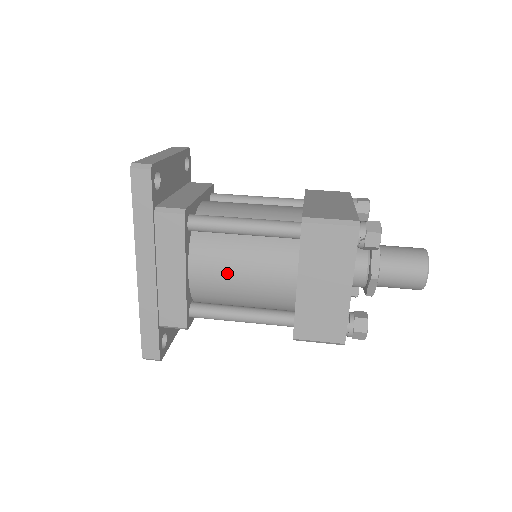
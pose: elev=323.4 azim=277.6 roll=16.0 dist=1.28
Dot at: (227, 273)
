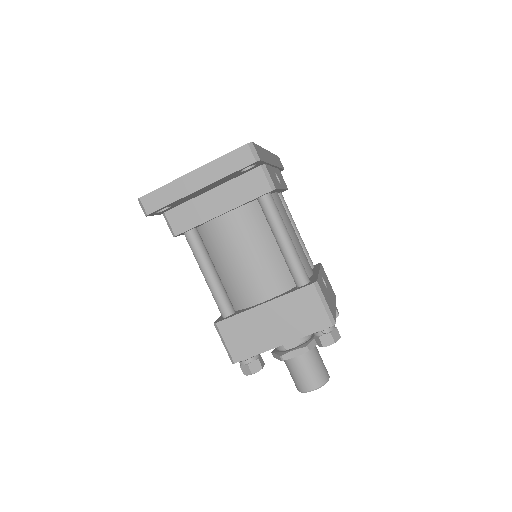
Dot at: occluded
